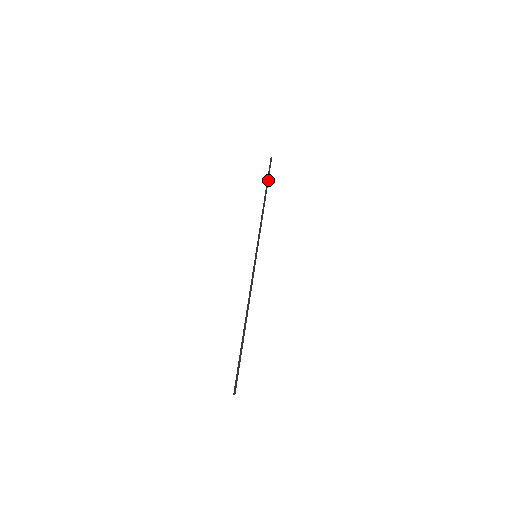
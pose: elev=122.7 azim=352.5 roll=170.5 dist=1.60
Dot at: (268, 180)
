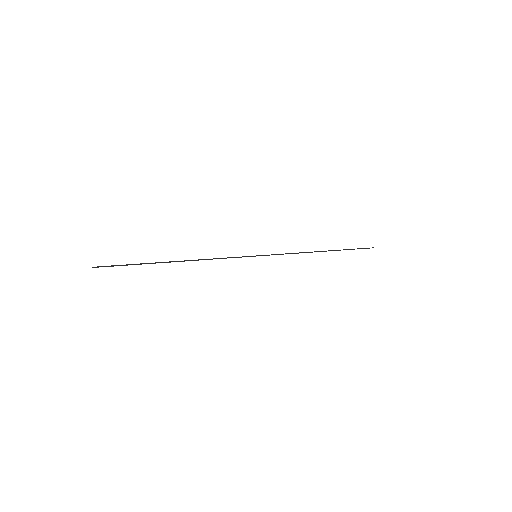
Dot at: (346, 249)
